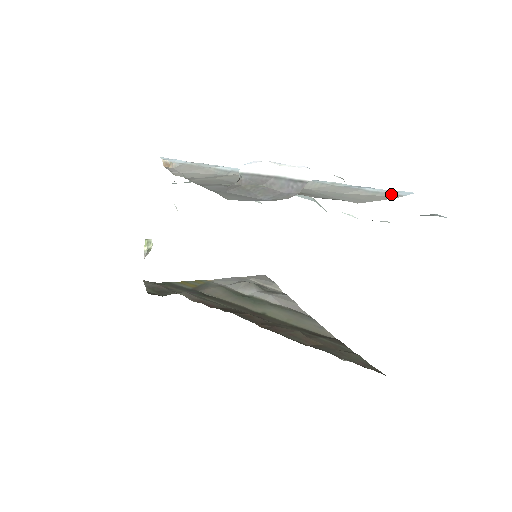
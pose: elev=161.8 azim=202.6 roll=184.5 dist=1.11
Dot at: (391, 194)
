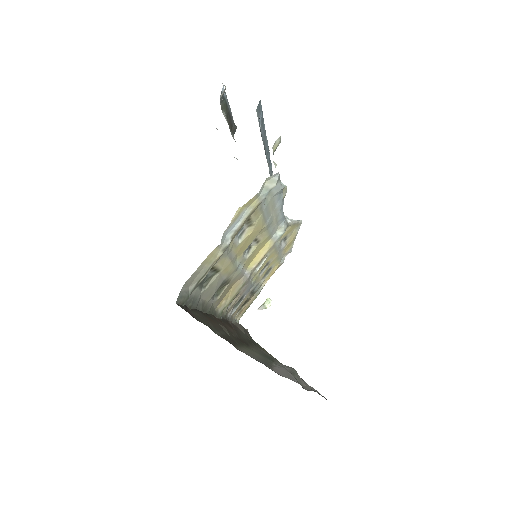
Dot at: occluded
